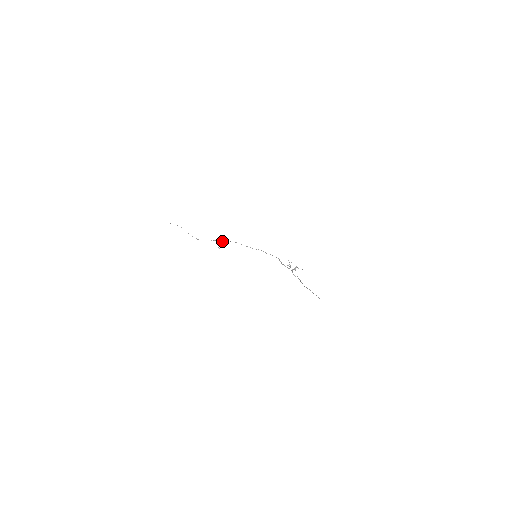
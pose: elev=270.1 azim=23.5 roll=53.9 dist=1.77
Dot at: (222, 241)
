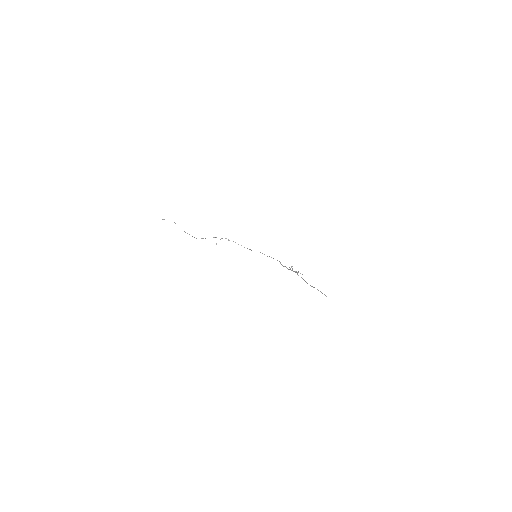
Dot at: (221, 238)
